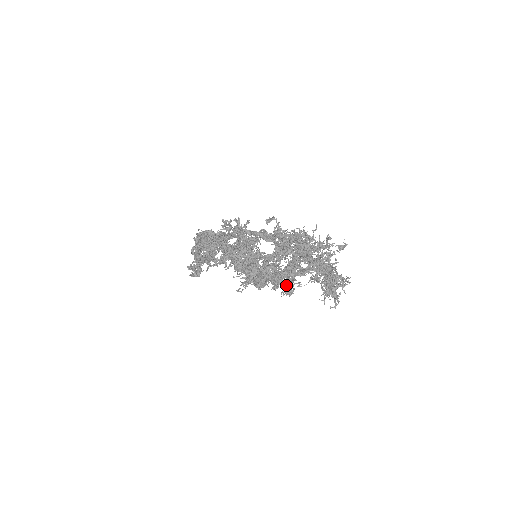
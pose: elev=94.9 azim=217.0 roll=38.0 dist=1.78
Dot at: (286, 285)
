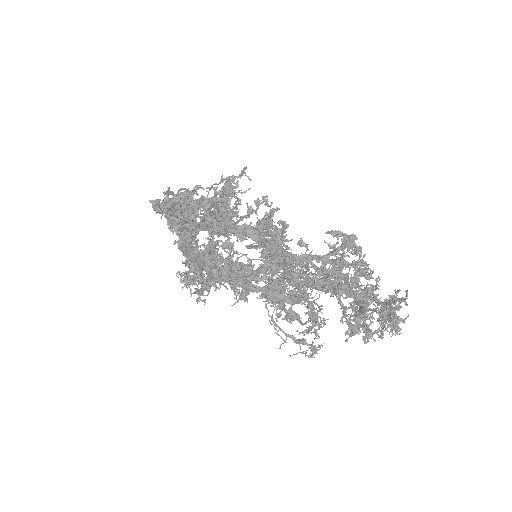
Dot at: occluded
